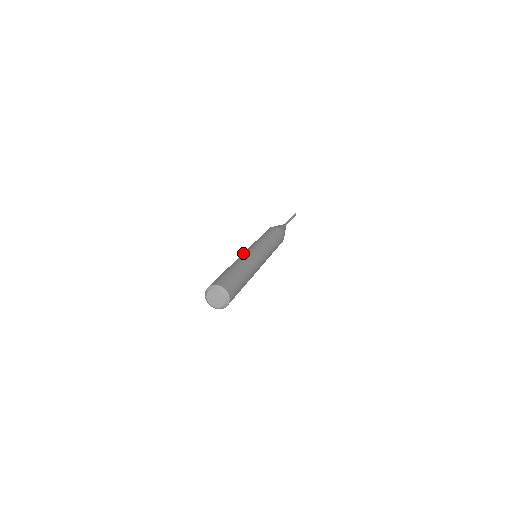
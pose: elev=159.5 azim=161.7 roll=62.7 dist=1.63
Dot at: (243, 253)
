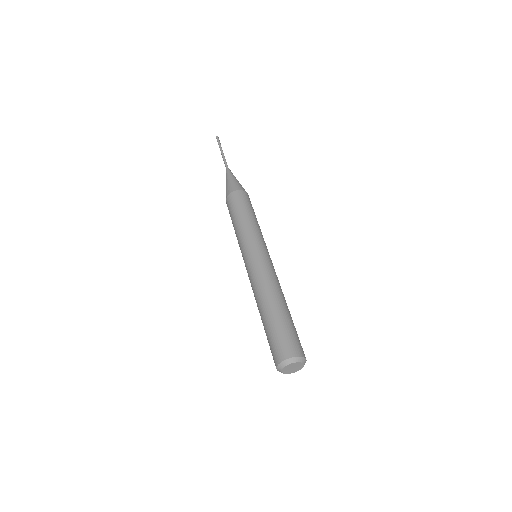
Dot at: (250, 274)
